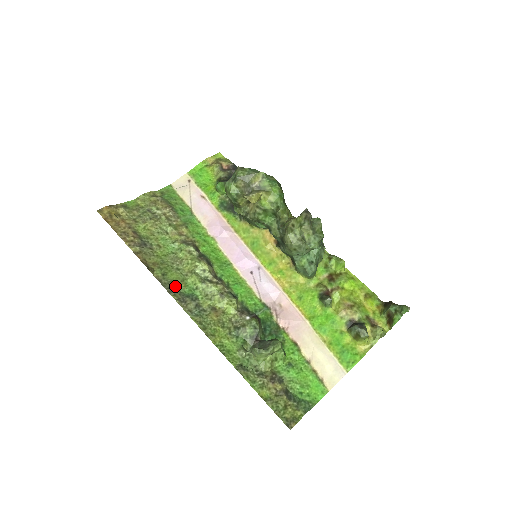
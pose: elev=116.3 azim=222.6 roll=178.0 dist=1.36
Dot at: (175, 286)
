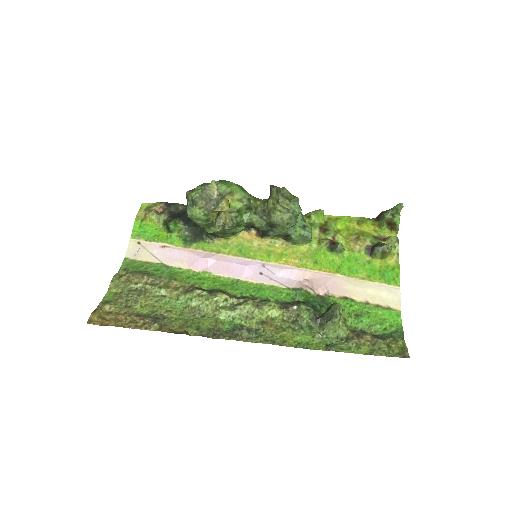
Dot at: (215, 330)
